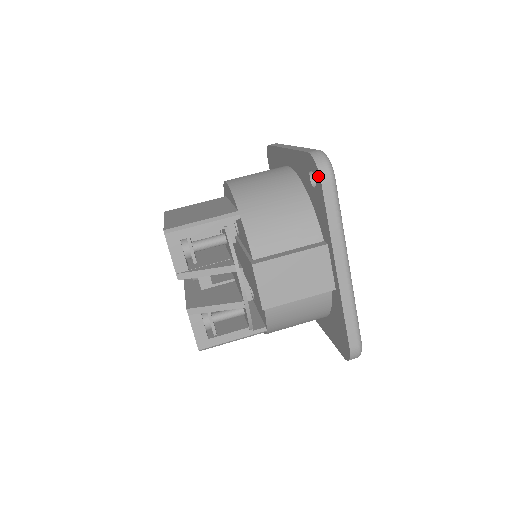
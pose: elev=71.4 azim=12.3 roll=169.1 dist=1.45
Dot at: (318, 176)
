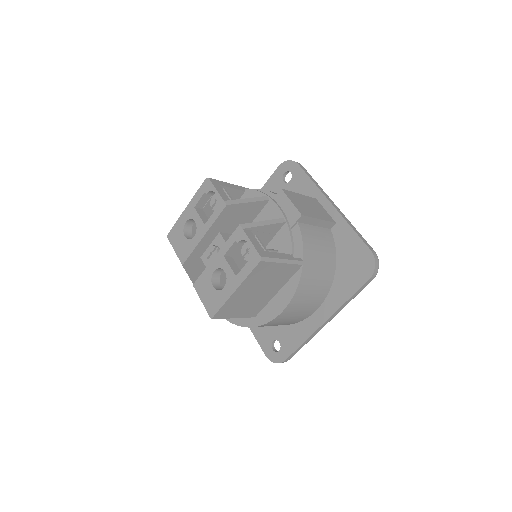
Dot at: (294, 164)
